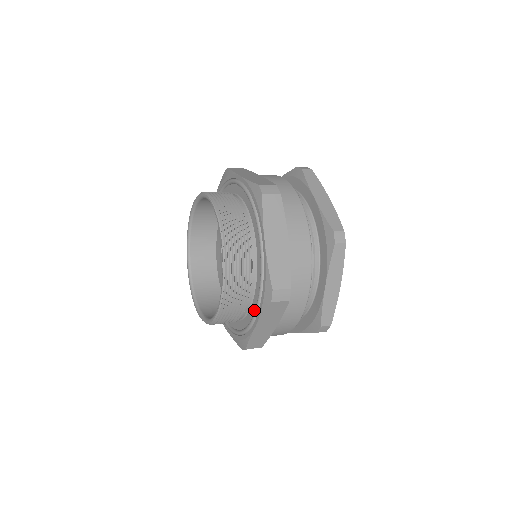
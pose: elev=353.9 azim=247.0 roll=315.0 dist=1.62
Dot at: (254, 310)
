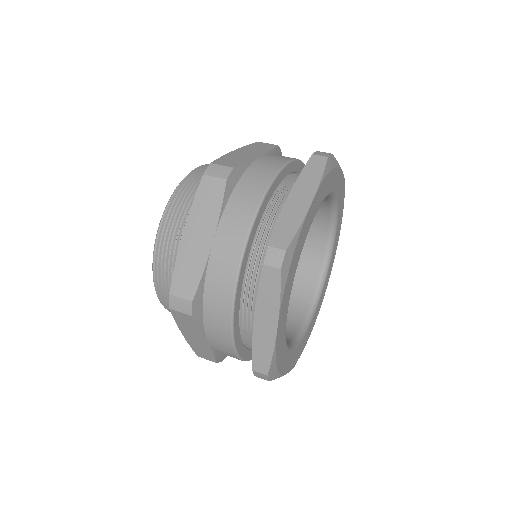
Dot at: occluded
